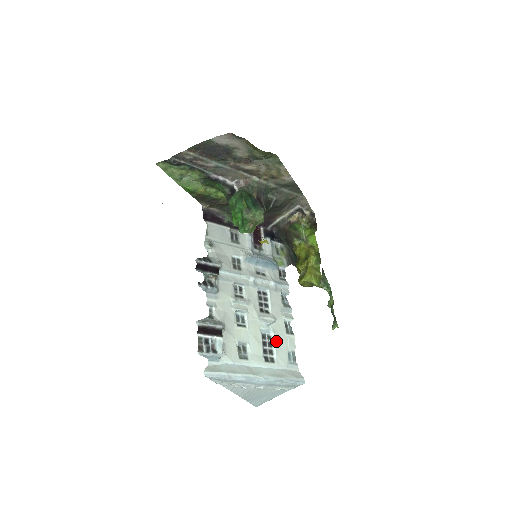
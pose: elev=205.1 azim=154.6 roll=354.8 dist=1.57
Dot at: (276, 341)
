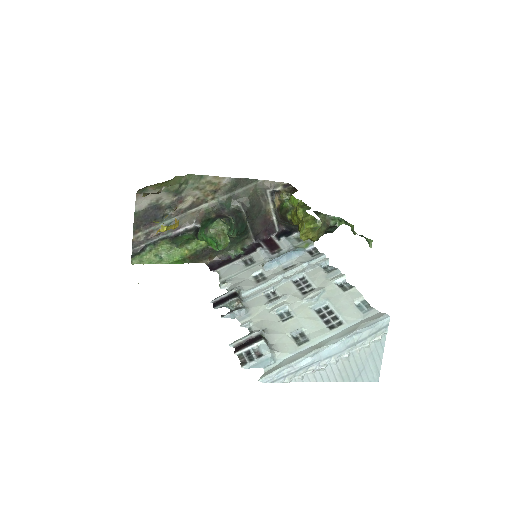
Dot at: (334, 305)
